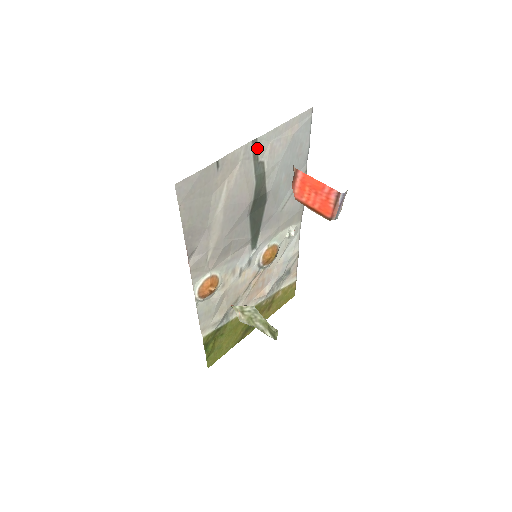
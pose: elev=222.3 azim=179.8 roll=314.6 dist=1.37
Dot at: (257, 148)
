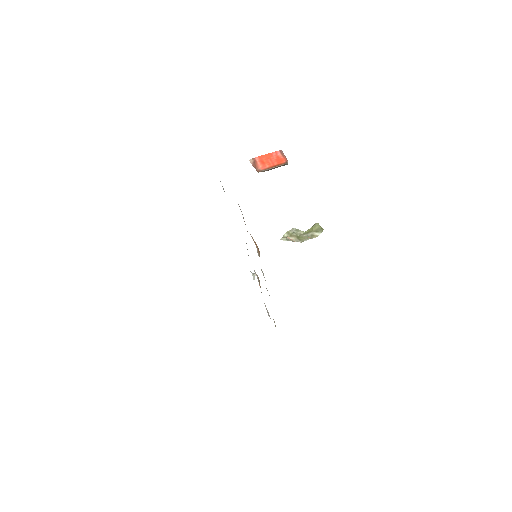
Dot at: occluded
